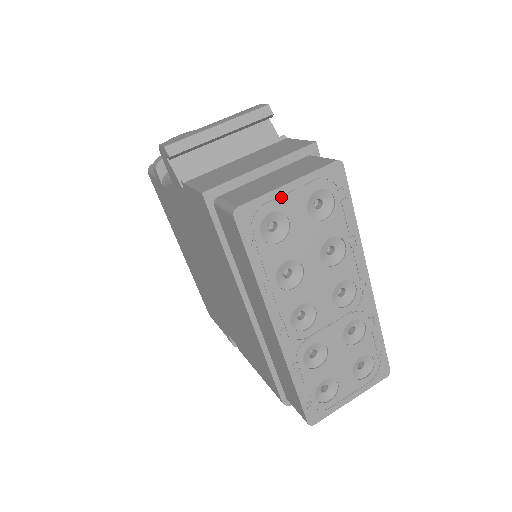
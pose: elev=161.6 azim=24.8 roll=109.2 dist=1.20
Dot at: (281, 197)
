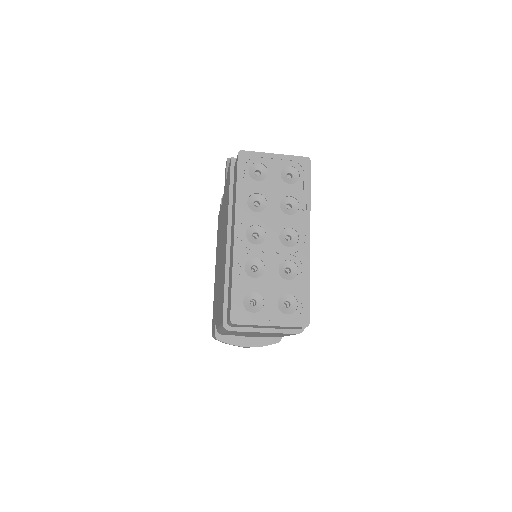
Dot at: (268, 158)
